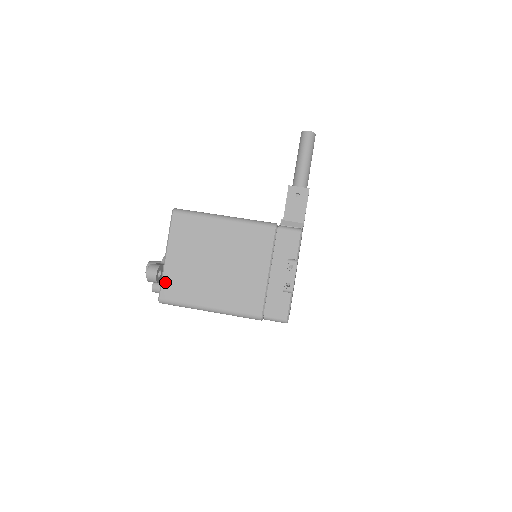
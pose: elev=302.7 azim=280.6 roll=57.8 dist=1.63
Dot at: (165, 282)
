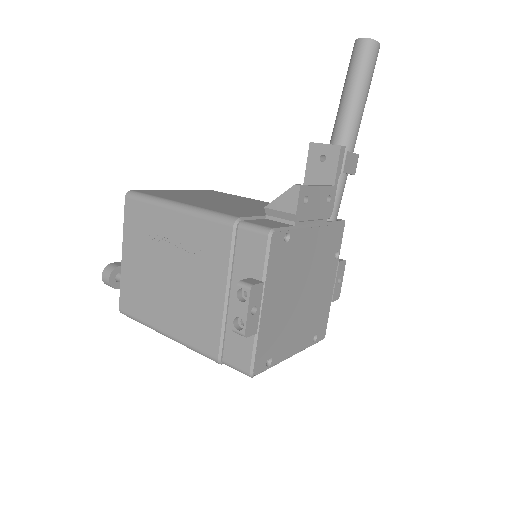
Dot at: (122, 289)
